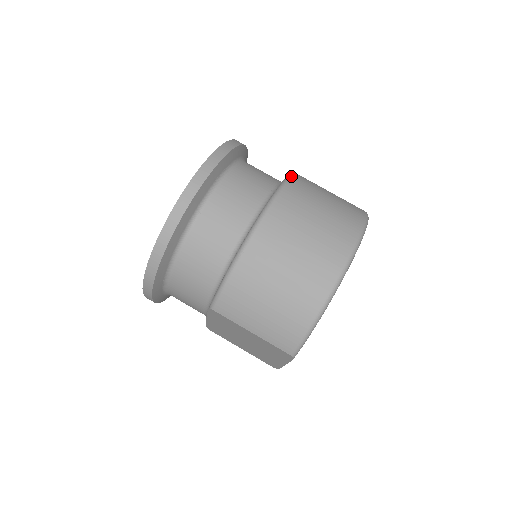
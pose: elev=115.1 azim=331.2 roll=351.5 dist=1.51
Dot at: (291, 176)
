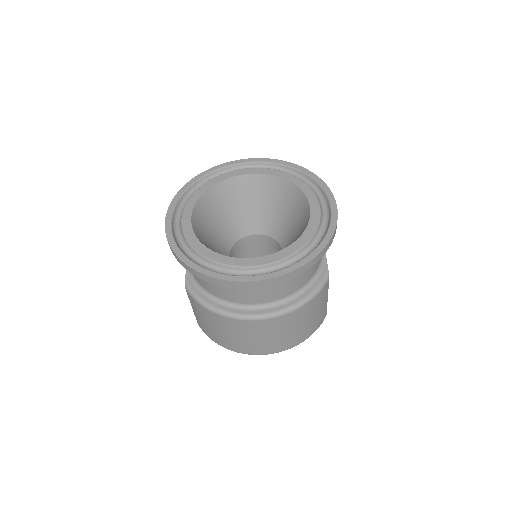
Dot at: (311, 300)
